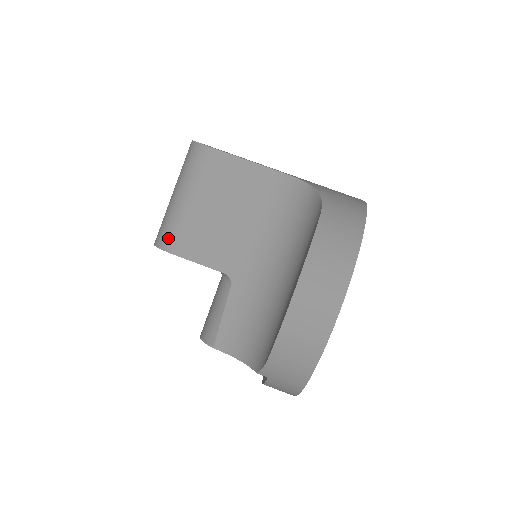
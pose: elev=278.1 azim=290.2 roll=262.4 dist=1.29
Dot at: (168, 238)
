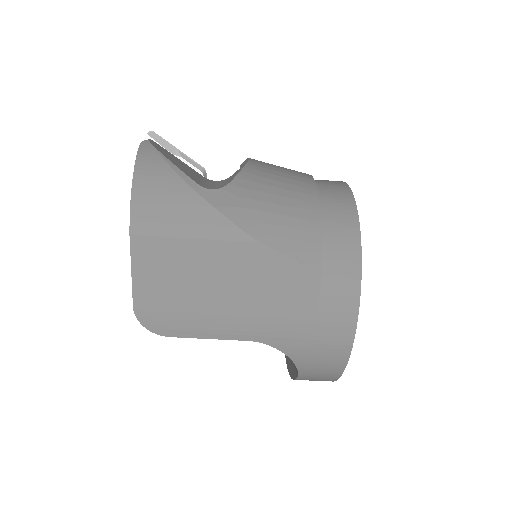
Dot at: occluded
